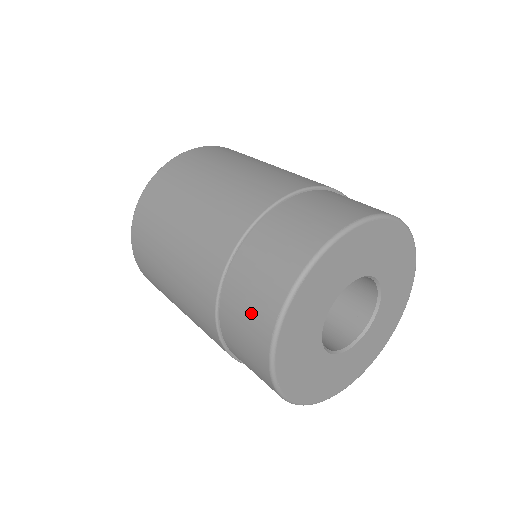
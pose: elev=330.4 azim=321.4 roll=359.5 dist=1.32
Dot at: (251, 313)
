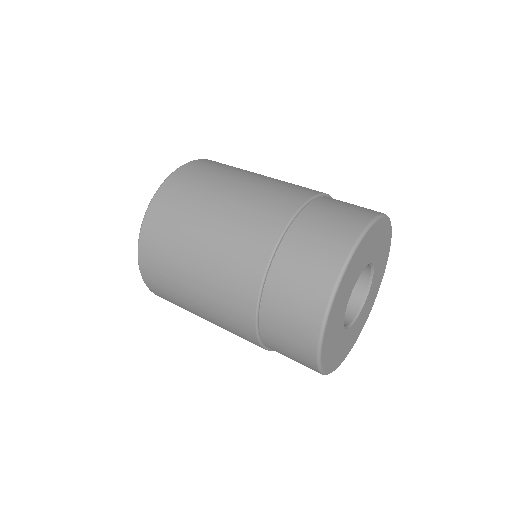
Dot at: (295, 360)
